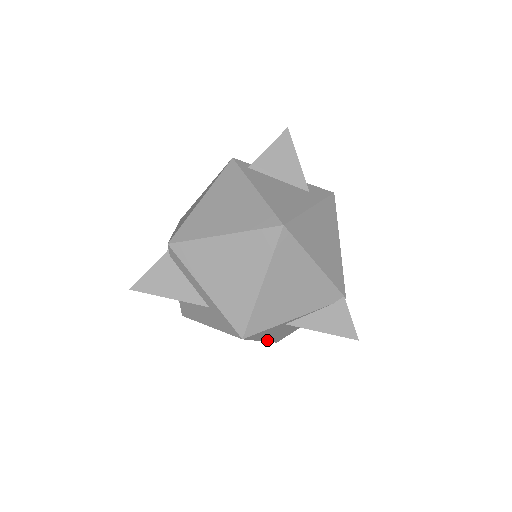
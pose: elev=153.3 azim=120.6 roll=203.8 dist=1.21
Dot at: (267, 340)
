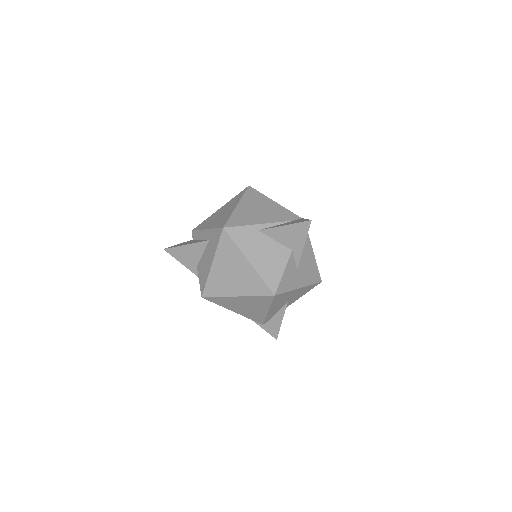
Dot at: (256, 268)
